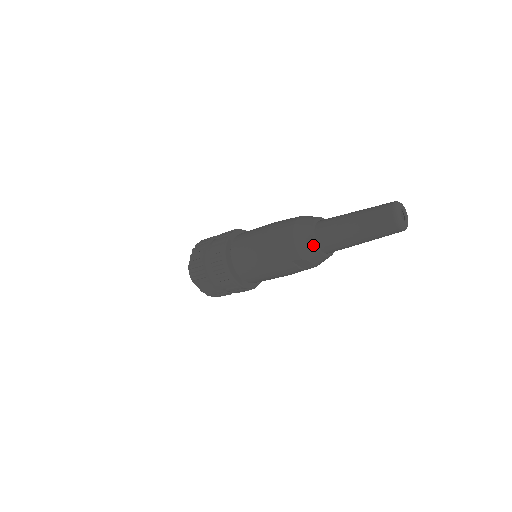
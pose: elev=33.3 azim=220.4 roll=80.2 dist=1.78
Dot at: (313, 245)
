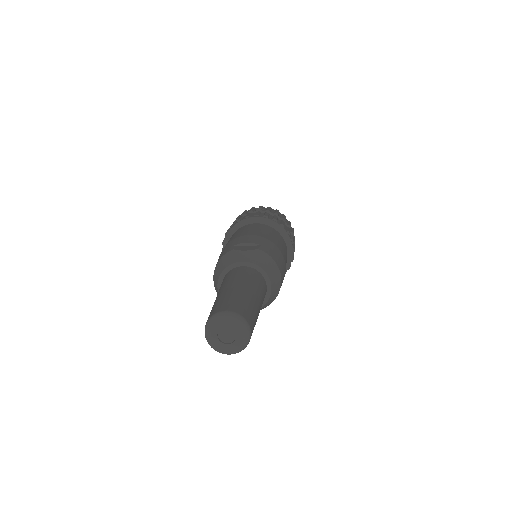
Dot at: occluded
